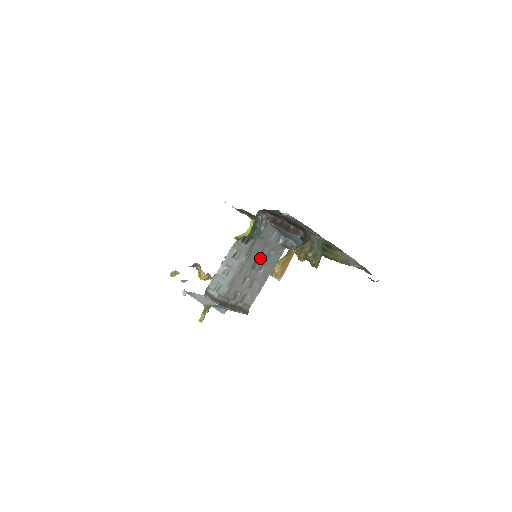
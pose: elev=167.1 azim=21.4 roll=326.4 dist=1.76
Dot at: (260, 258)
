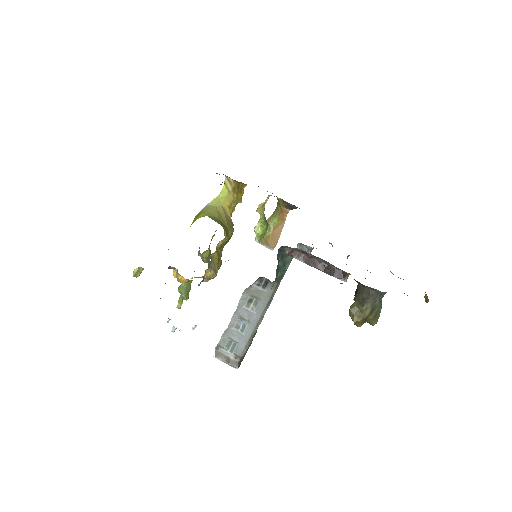
Dot at: occluded
